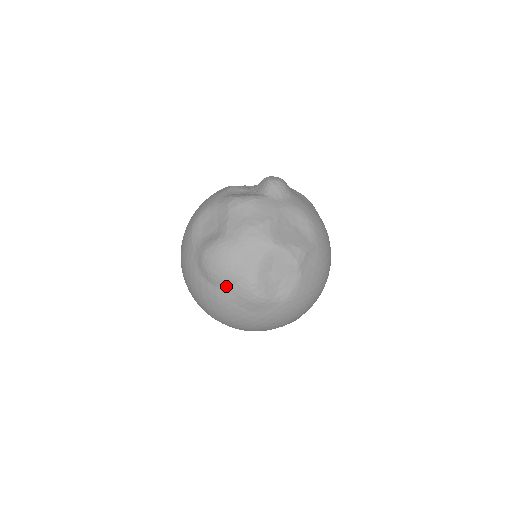
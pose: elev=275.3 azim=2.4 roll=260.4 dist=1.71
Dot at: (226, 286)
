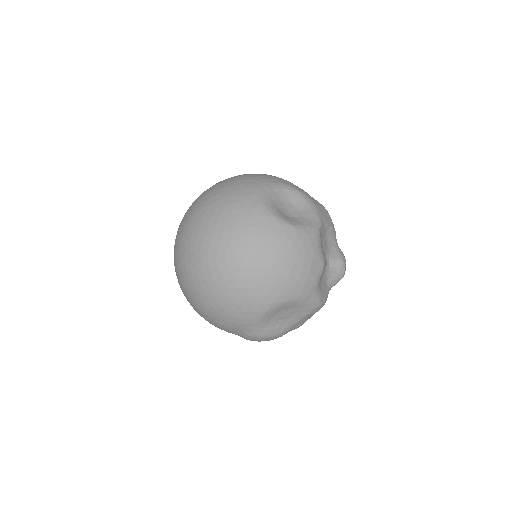
Dot at: occluded
